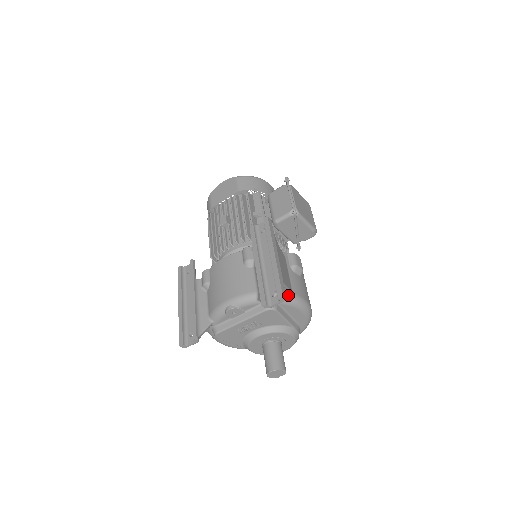
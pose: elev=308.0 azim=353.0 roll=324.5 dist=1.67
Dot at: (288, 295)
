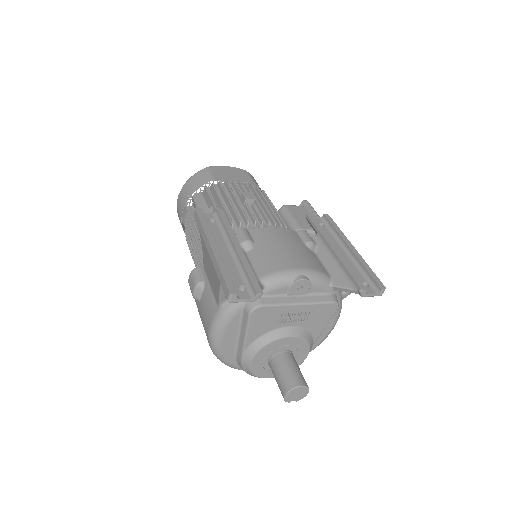
Dot at: occluded
